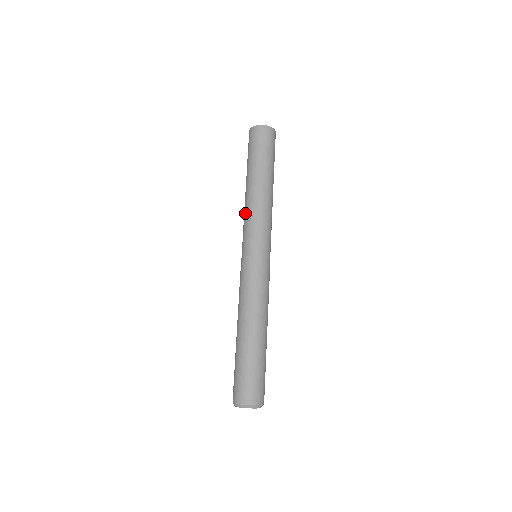
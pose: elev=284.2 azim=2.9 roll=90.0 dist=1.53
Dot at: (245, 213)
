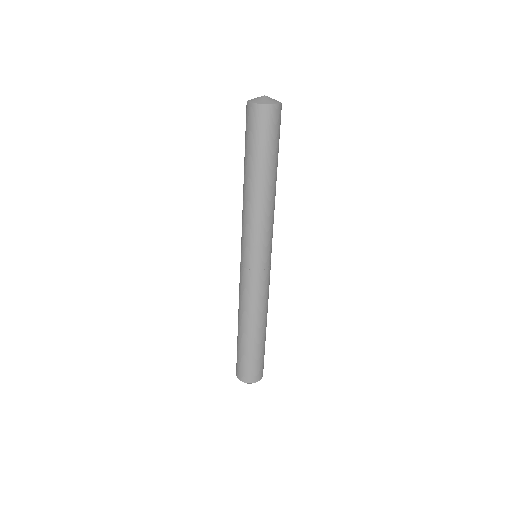
Dot at: (254, 219)
